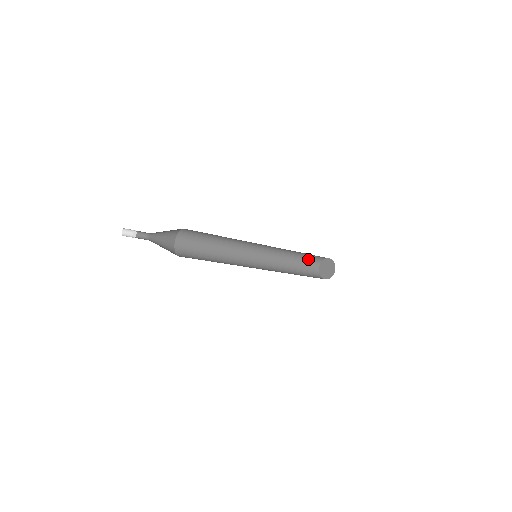
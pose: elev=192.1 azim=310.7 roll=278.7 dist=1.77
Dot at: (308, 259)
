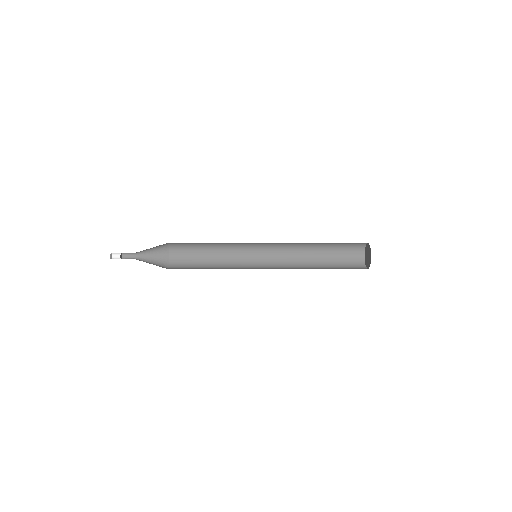
Dot at: (344, 243)
